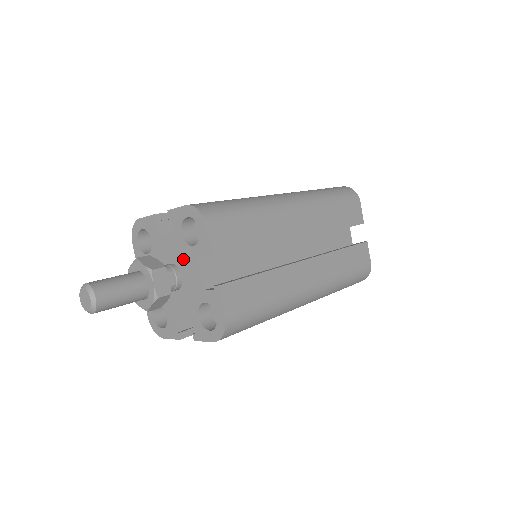
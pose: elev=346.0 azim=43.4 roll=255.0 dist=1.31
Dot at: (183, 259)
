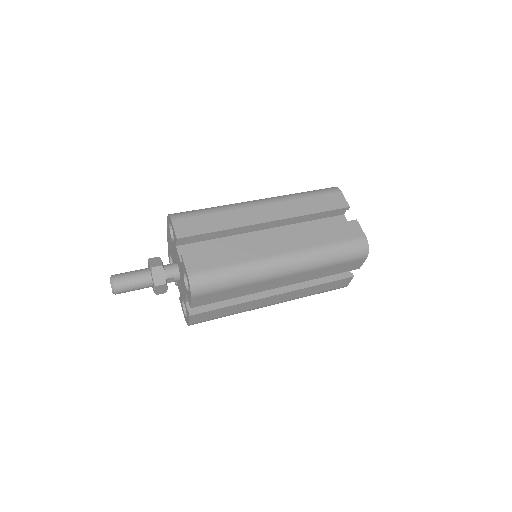
Dot at: (182, 279)
